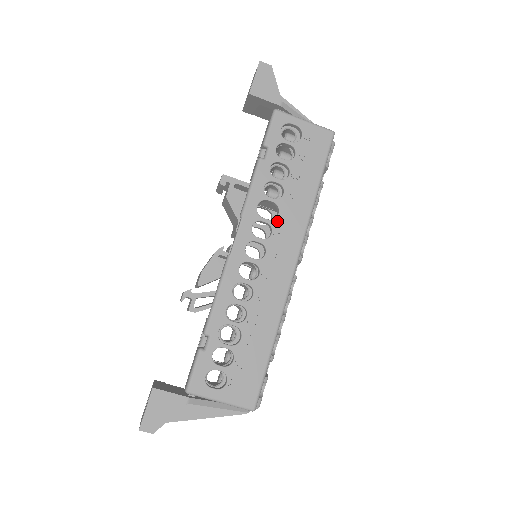
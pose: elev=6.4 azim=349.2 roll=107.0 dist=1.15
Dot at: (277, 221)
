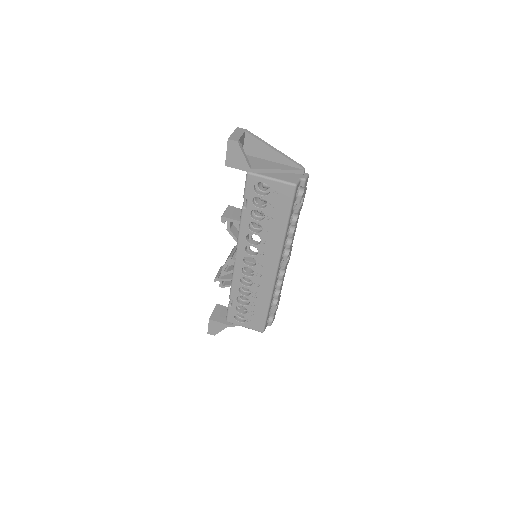
Dot at: (260, 246)
